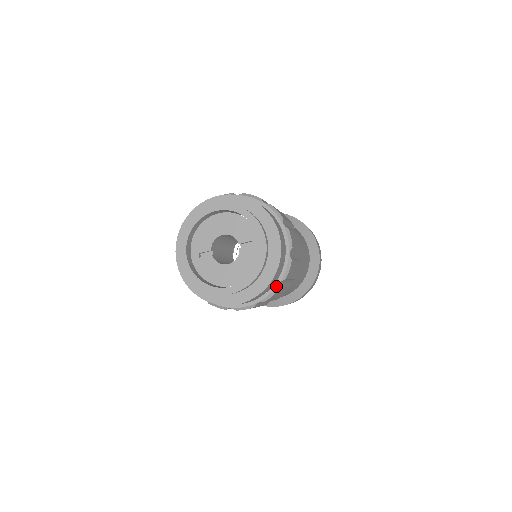
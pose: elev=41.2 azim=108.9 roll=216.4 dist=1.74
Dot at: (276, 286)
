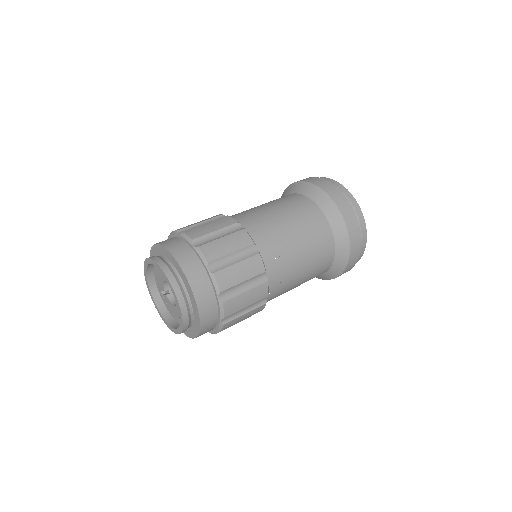
Dot at: (219, 323)
